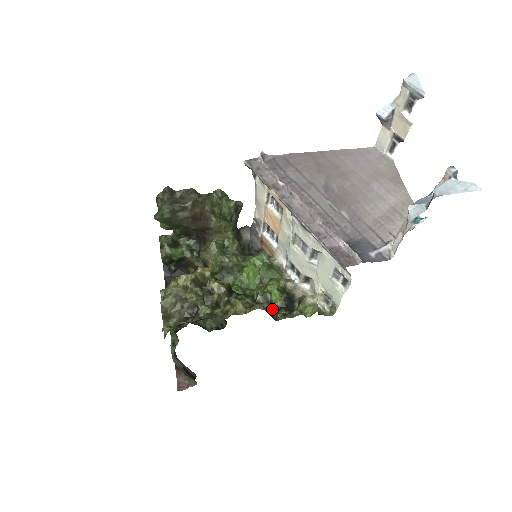
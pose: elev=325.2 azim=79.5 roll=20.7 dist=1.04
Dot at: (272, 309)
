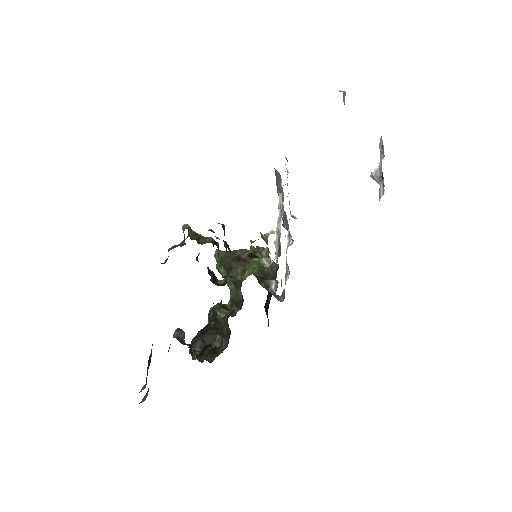
Dot at: occluded
